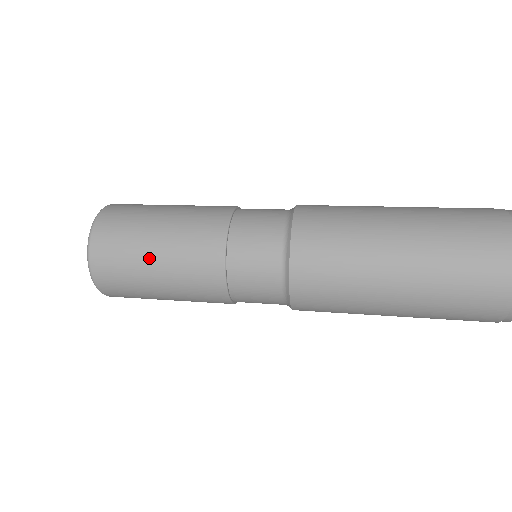
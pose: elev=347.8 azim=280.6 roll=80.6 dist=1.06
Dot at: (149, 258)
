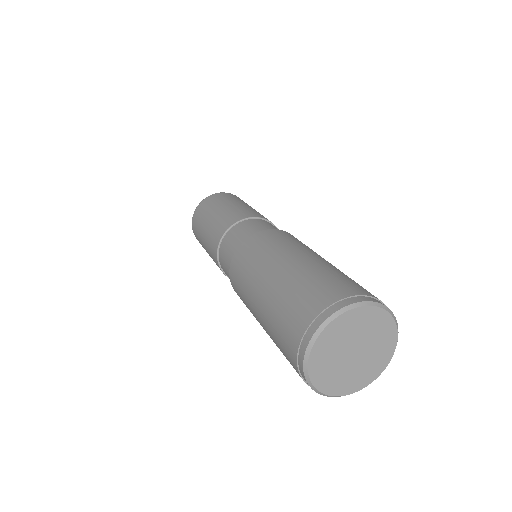
Dot at: (202, 235)
